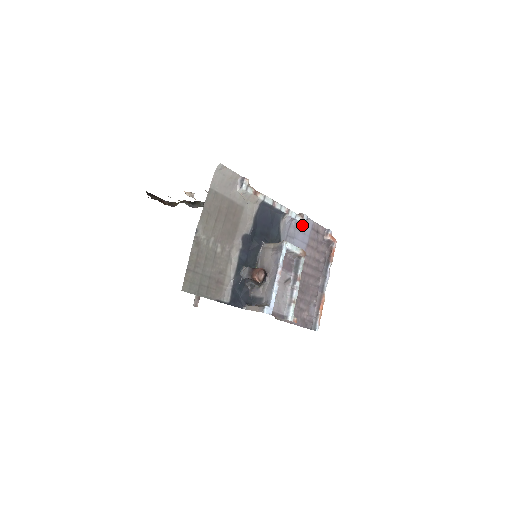
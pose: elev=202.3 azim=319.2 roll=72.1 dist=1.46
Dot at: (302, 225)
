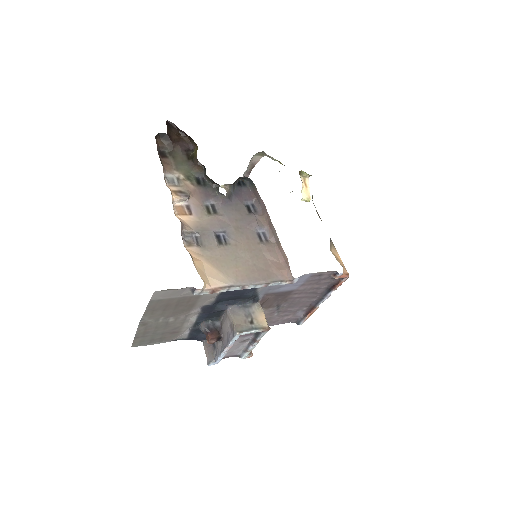
Dot at: occluded
